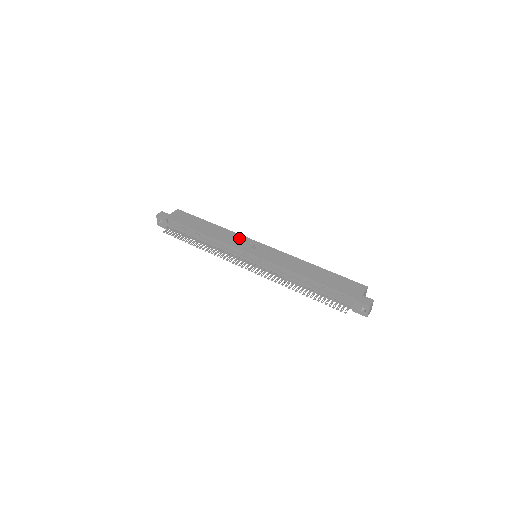
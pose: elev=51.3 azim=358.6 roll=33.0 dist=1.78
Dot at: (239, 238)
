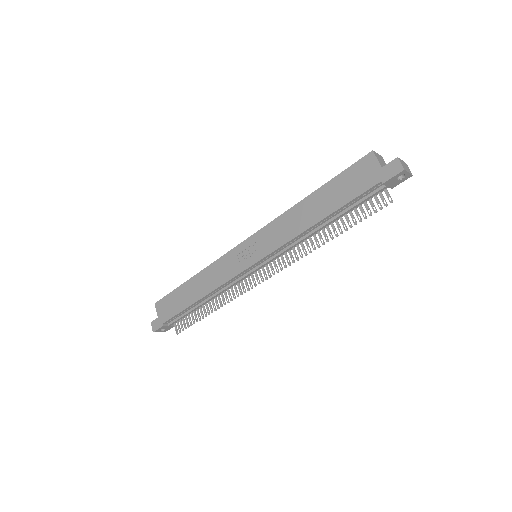
Dot at: (224, 263)
